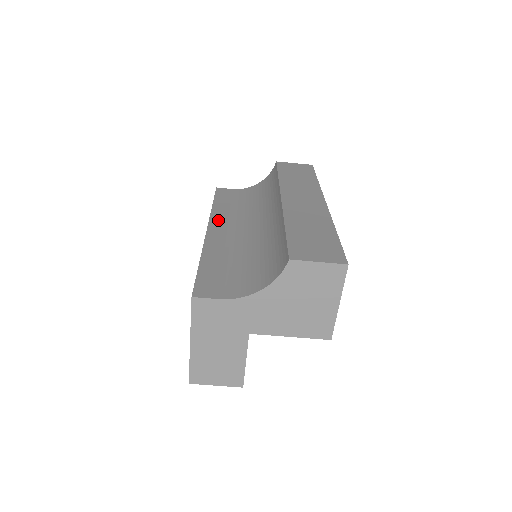
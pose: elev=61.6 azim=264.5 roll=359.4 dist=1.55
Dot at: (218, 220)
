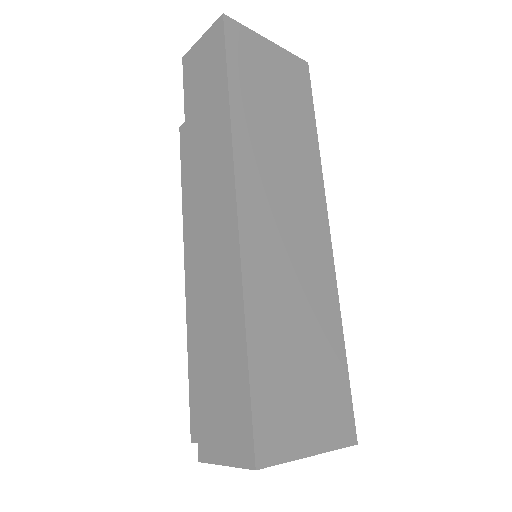
Dot at: occluded
